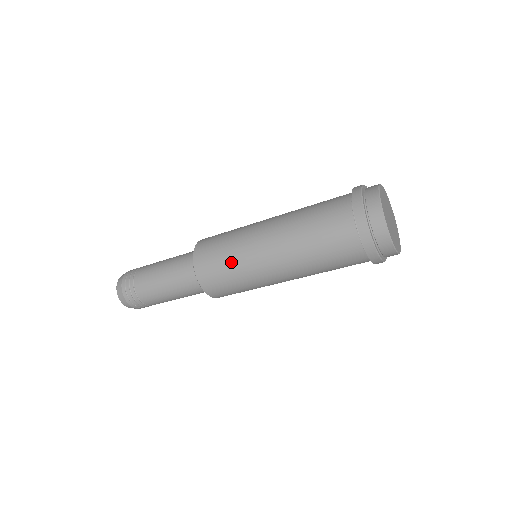
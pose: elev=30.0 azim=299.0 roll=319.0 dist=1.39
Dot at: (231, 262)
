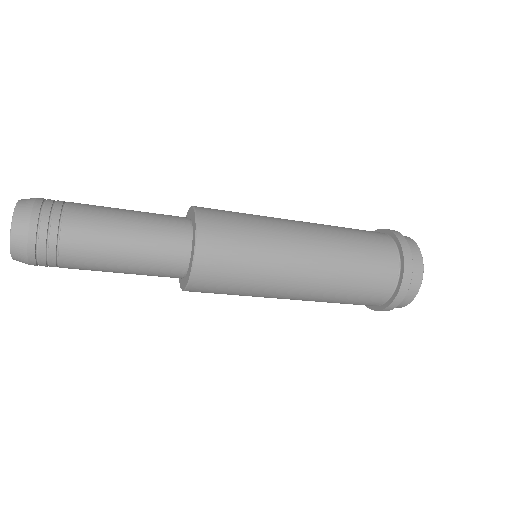
Dot at: (242, 293)
